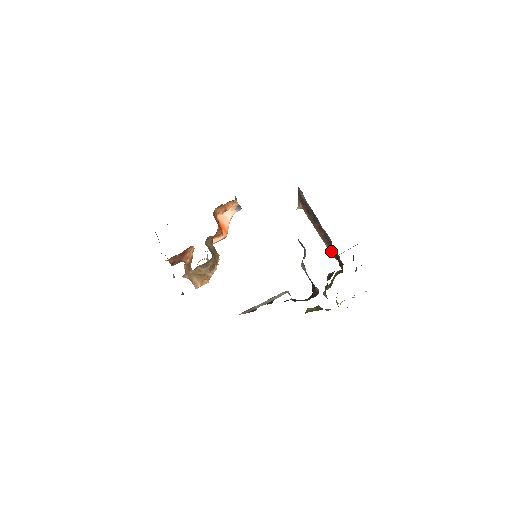
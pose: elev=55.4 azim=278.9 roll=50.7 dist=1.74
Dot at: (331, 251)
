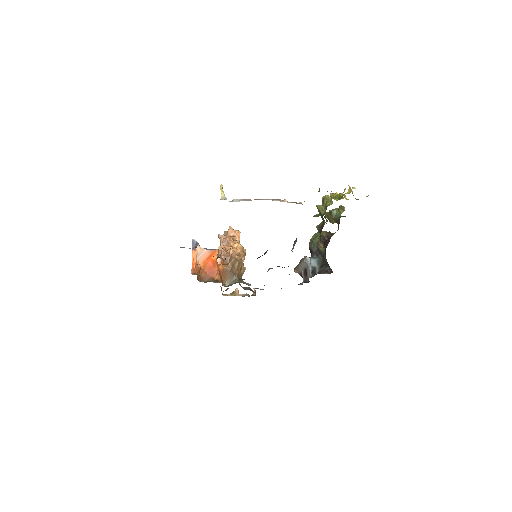
Dot at: occluded
